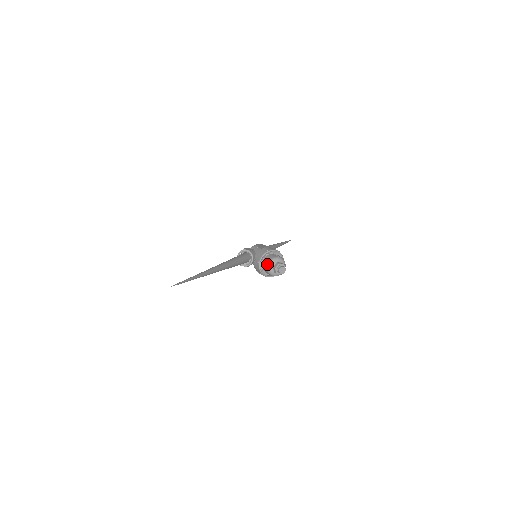
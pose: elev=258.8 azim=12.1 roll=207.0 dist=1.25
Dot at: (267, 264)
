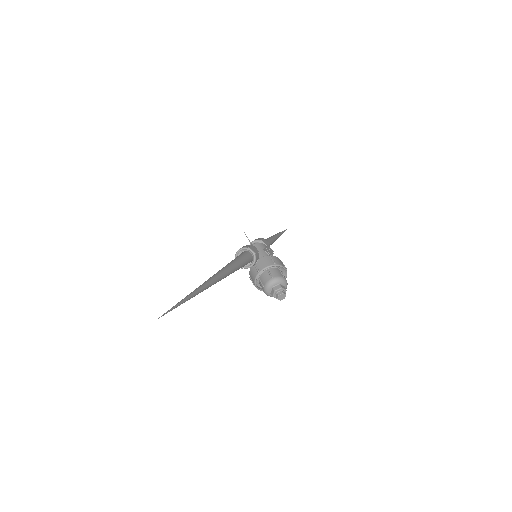
Dot at: (268, 280)
